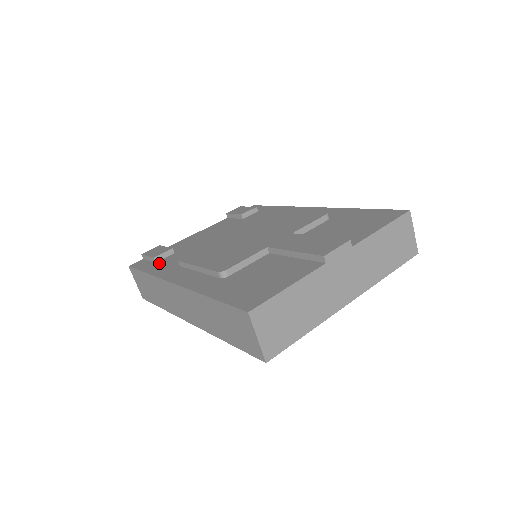
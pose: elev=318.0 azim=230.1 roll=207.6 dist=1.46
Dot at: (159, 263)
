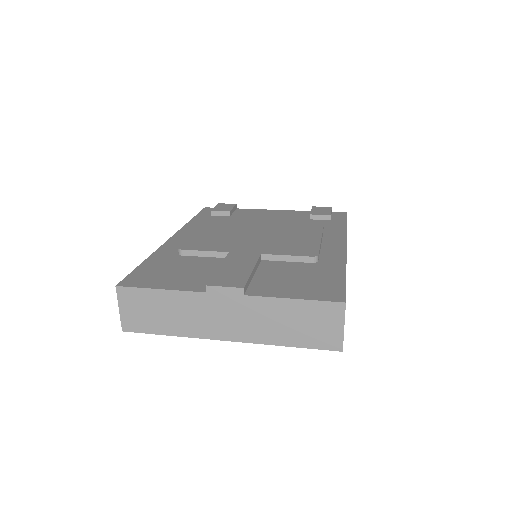
Dot at: (209, 217)
